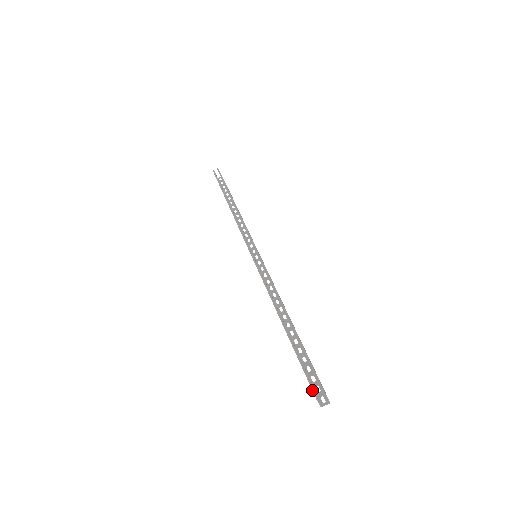
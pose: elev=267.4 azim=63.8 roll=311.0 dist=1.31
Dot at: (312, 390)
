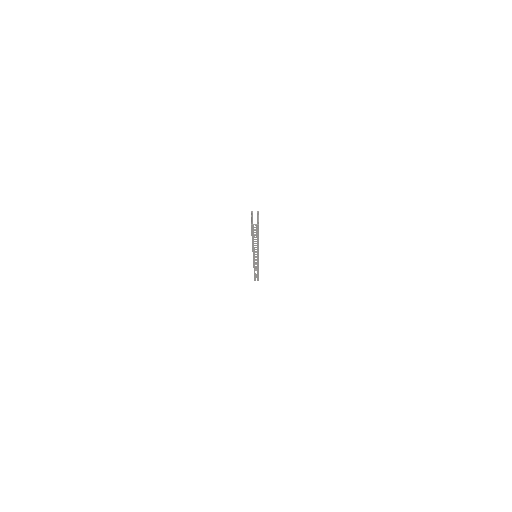
Dot at: (251, 214)
